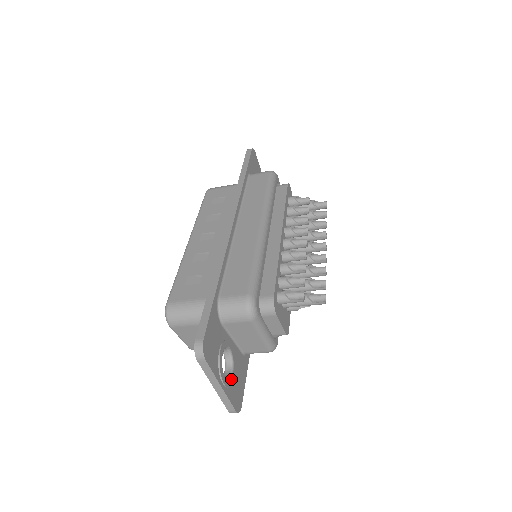
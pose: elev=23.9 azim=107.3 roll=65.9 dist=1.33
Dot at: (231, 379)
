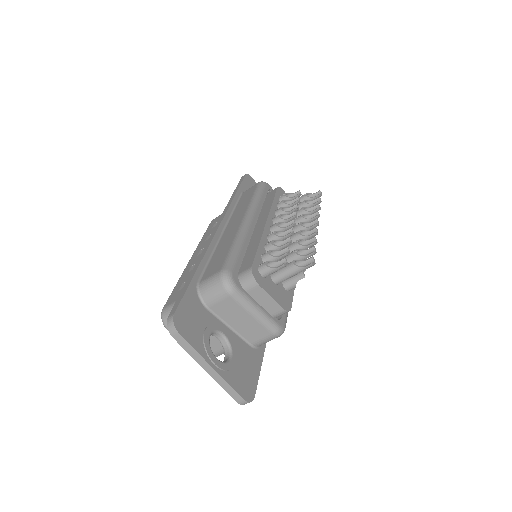
Dot at: (229, 363)
